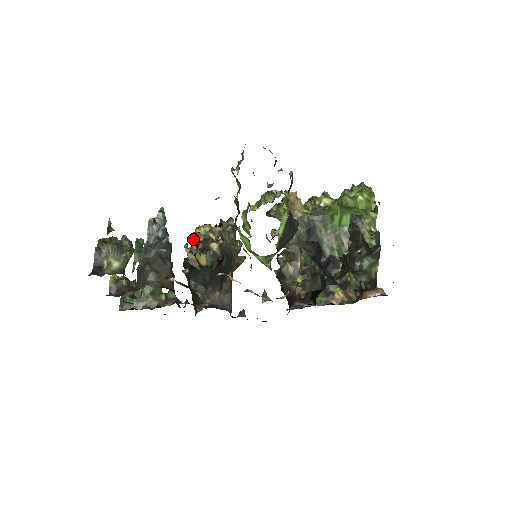
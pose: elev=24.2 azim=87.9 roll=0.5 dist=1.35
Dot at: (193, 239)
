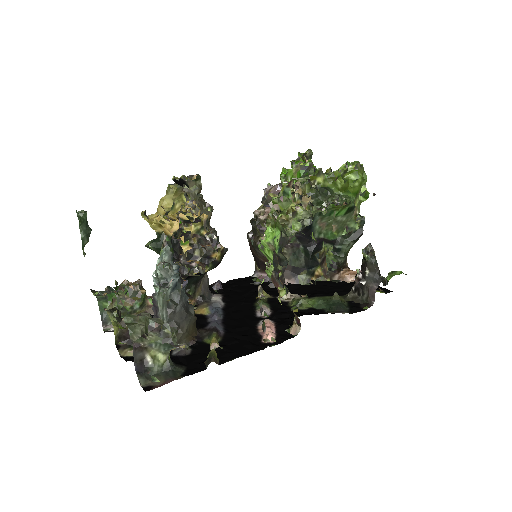
Dot at: (186, 243)
